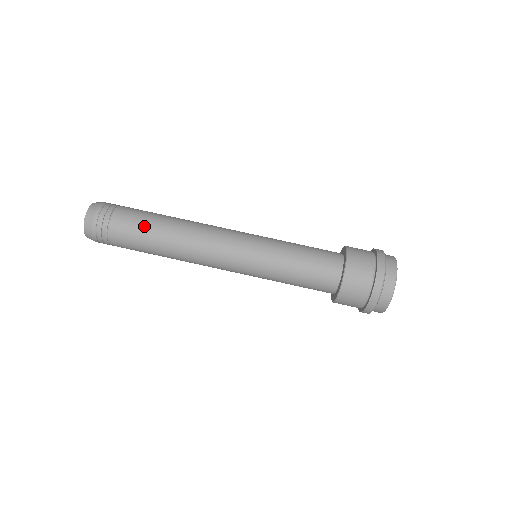
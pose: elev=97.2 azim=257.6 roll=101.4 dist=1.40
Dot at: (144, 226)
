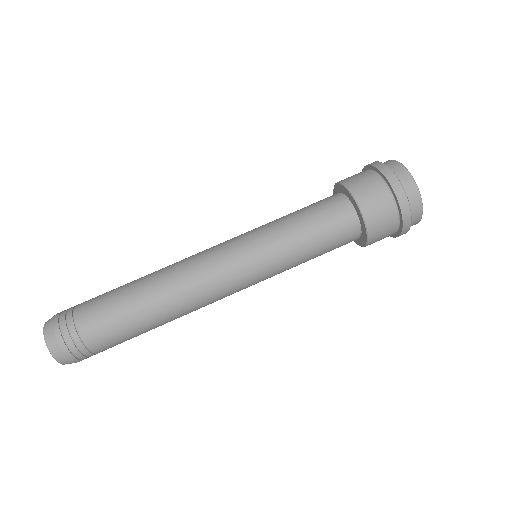
Dot at: (116, 300)
